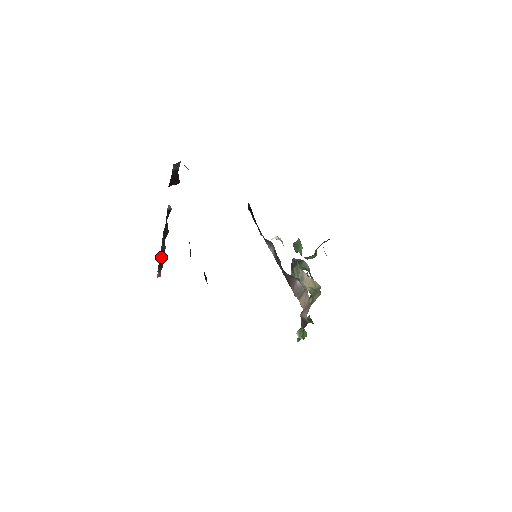
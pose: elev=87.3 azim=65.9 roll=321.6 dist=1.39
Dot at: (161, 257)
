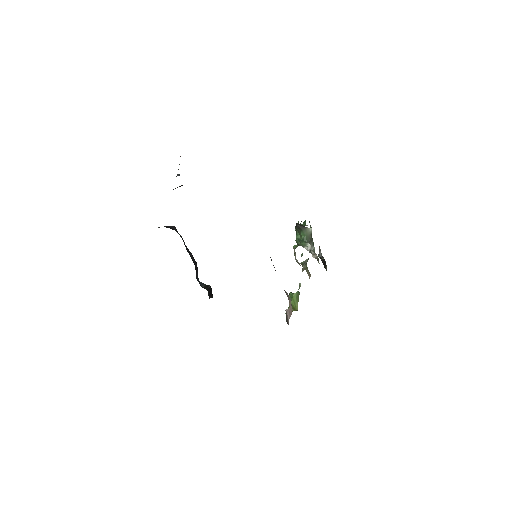
Dot at: occluded
